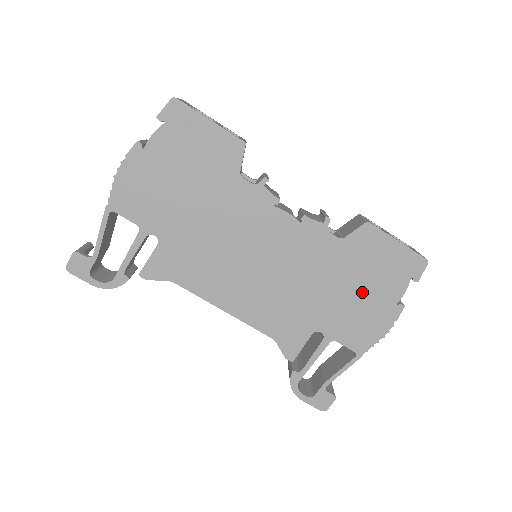
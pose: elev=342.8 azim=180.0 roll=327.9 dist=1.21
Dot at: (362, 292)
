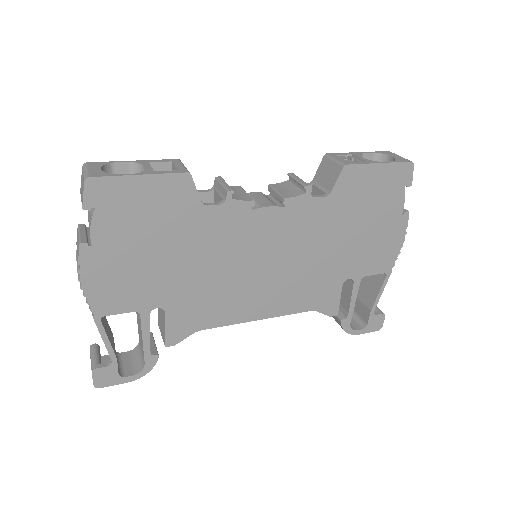
Dot at: (368, 225)
